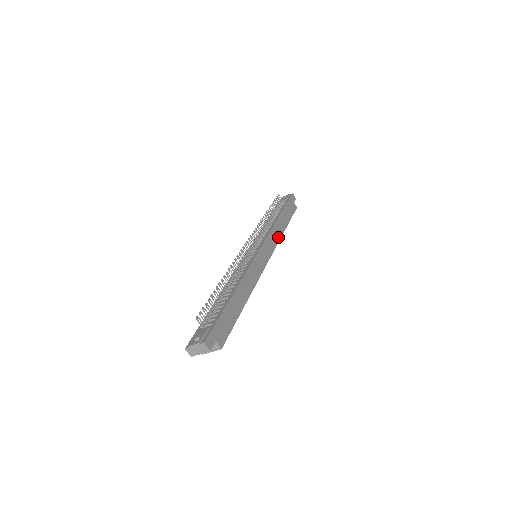
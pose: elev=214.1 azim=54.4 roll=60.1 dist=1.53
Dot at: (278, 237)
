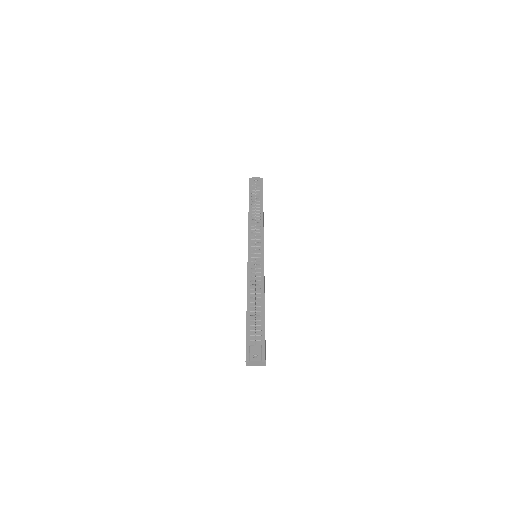
Dot at: occluded
